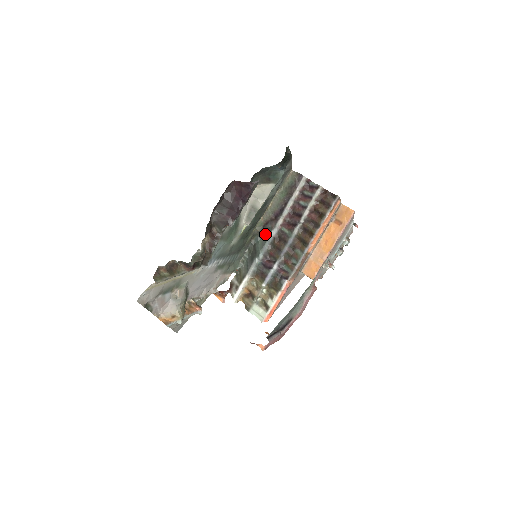
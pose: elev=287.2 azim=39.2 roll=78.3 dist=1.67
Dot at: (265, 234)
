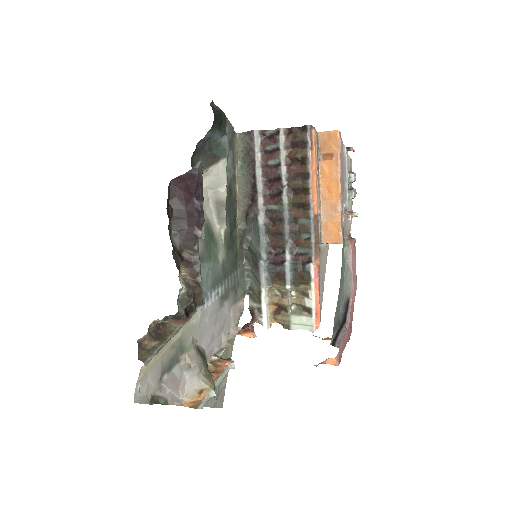
Dot at: (253, 228)
